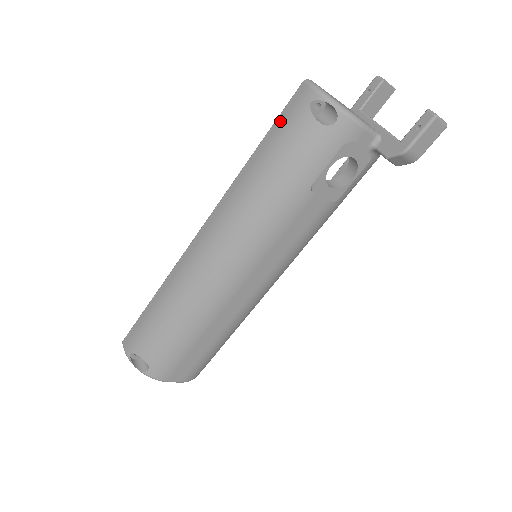
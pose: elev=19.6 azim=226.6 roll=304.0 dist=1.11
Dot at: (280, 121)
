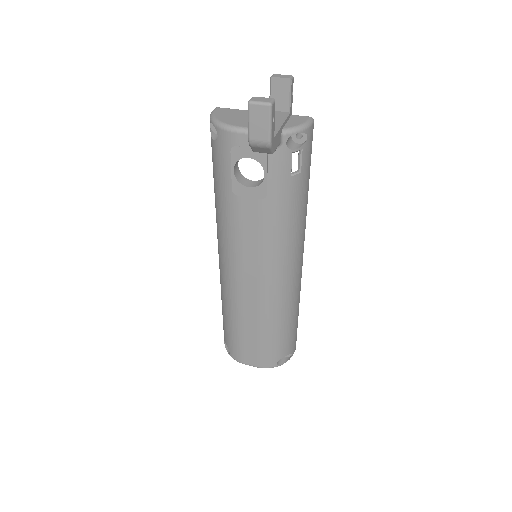
Dot at: occluded
